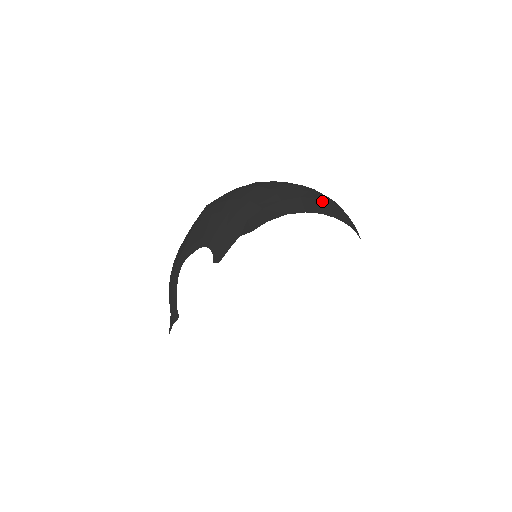
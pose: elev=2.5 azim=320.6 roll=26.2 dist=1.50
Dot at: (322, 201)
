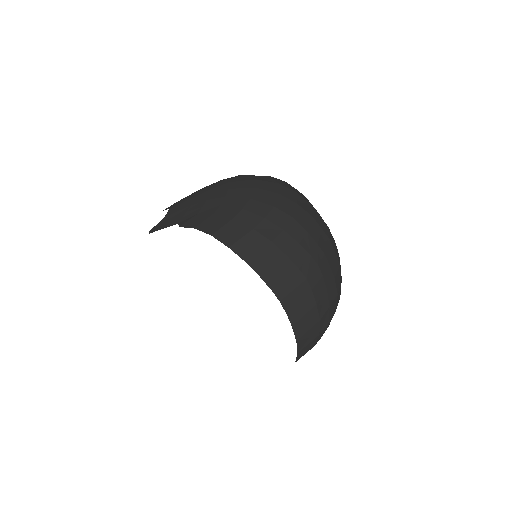
Dot at: (276, 250)
